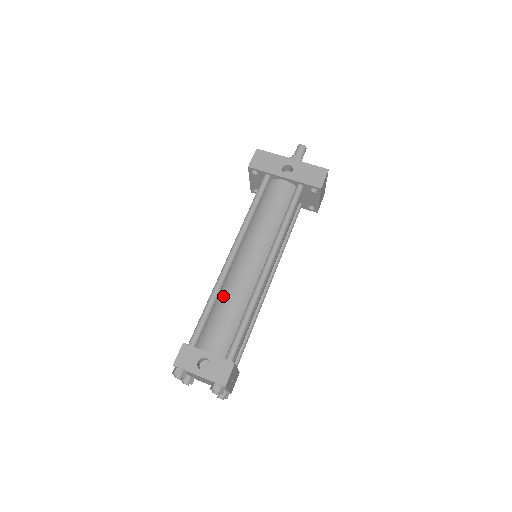
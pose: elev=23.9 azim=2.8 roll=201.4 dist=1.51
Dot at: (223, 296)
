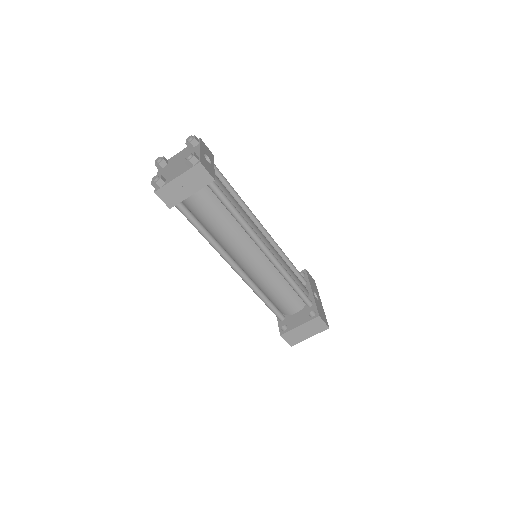
Dot at: occluded
